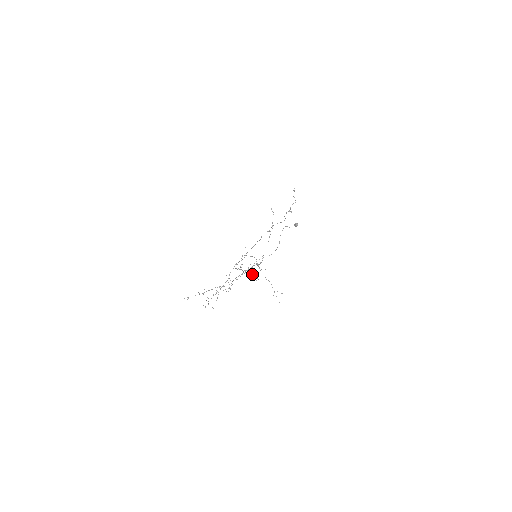
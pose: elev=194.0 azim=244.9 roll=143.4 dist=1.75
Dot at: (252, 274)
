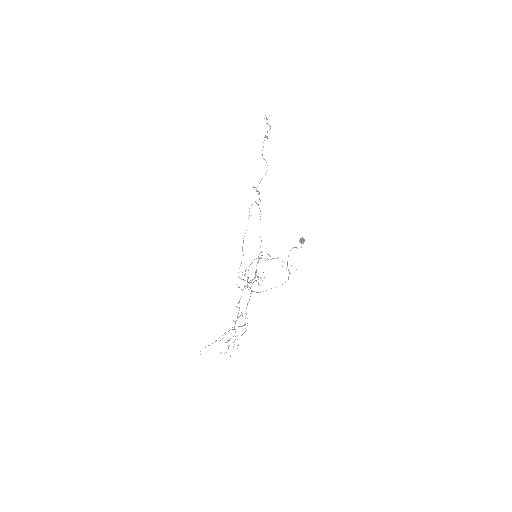
Dot at: occluded
